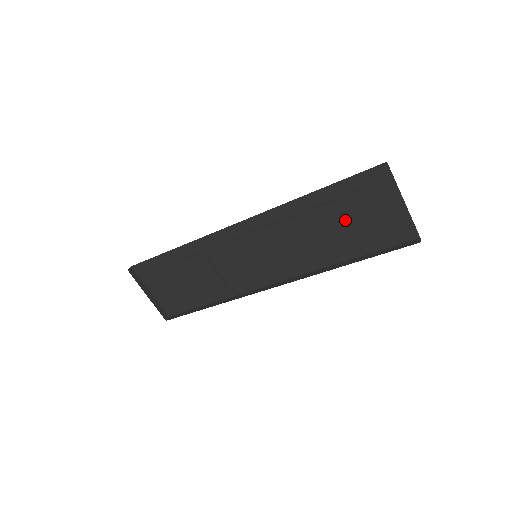
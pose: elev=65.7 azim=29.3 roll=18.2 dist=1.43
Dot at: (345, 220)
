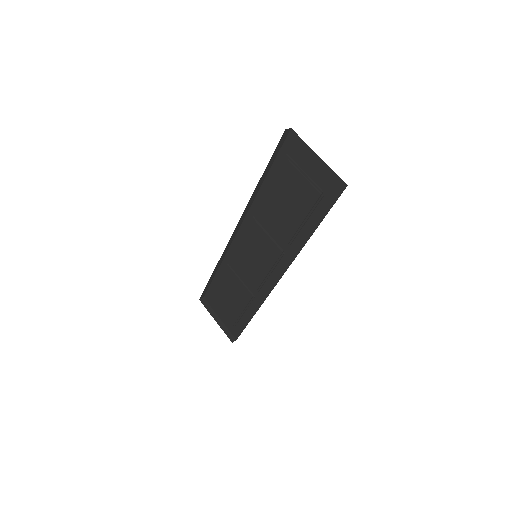
Dot at: (291, 195)
